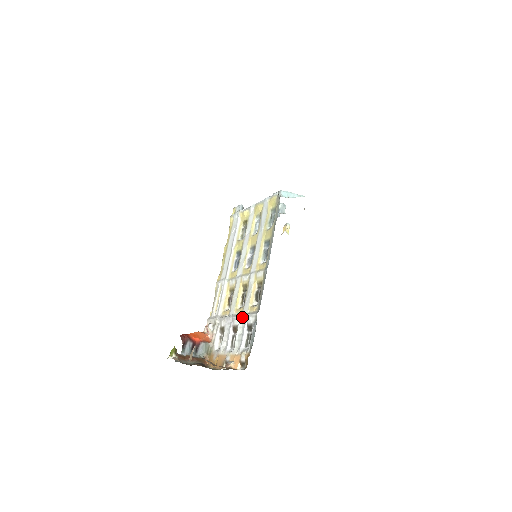
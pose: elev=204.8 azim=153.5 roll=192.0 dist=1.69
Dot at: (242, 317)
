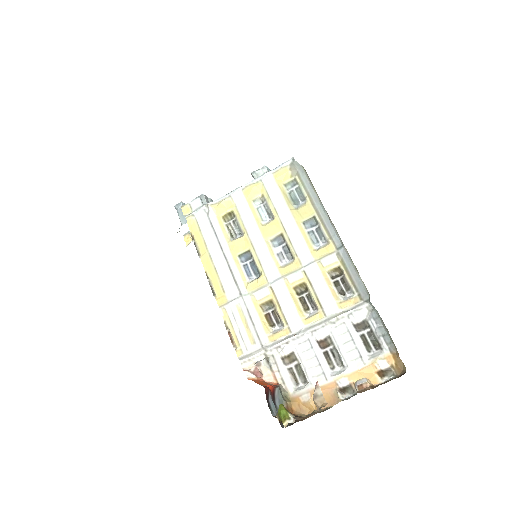
Dot at: (334, 321)
